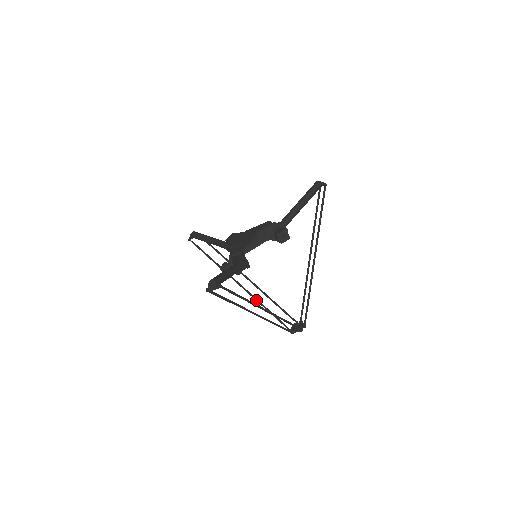
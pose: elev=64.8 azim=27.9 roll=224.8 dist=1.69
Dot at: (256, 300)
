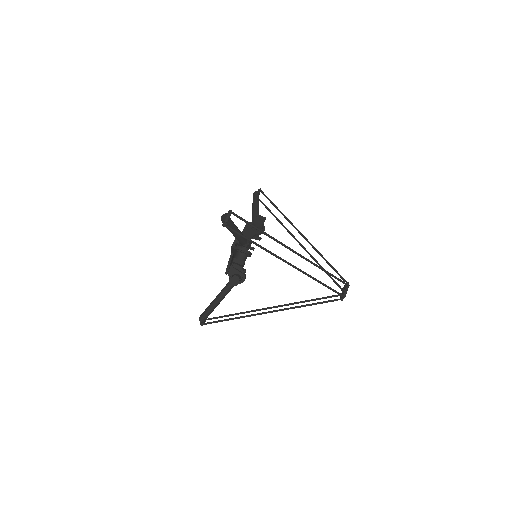
Dot at: (293, 308)
